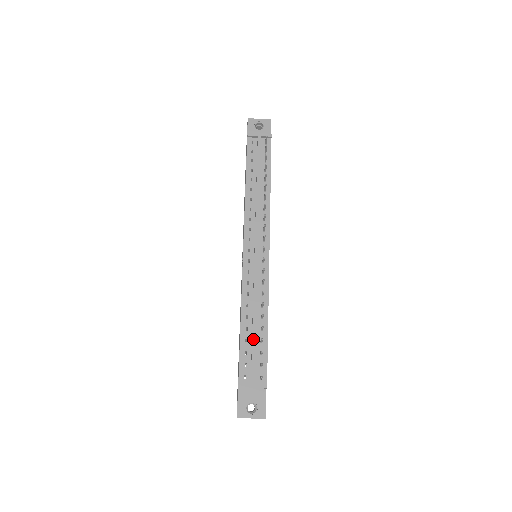
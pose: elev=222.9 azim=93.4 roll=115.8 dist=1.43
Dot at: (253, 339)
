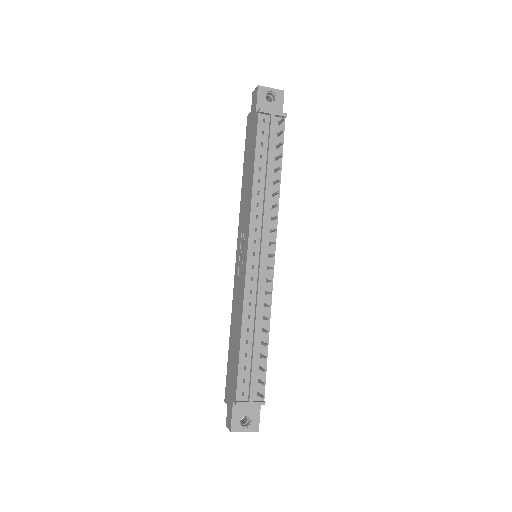
Dot at: (254, 355)
